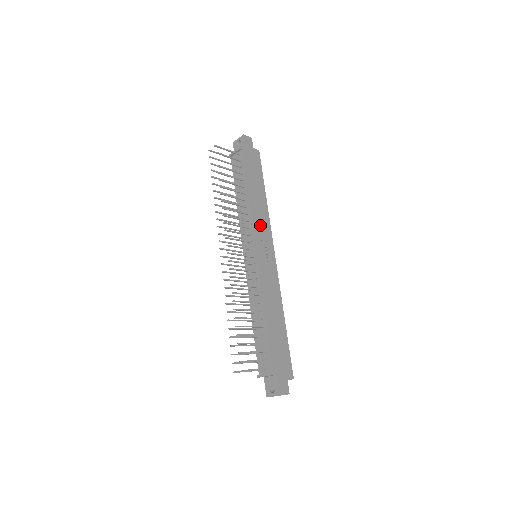
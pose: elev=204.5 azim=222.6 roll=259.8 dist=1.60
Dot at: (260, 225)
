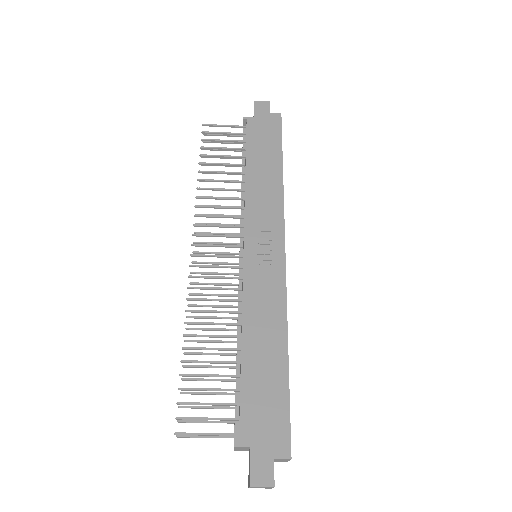
Dot at: (261, 210)
